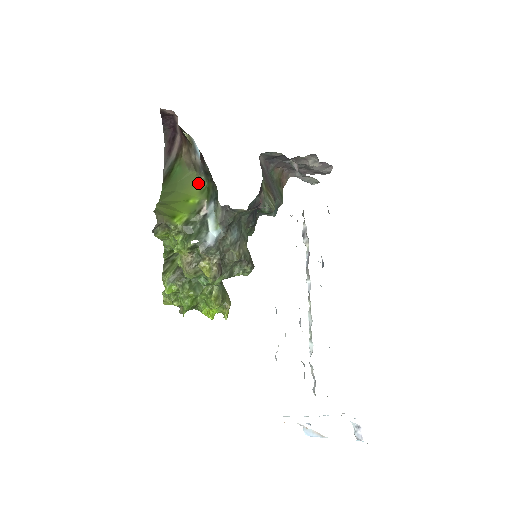
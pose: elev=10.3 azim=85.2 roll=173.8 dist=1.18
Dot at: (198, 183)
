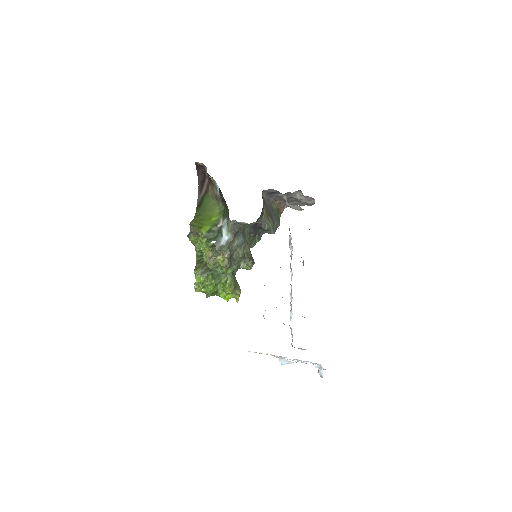
Dot at: (218, 208)
